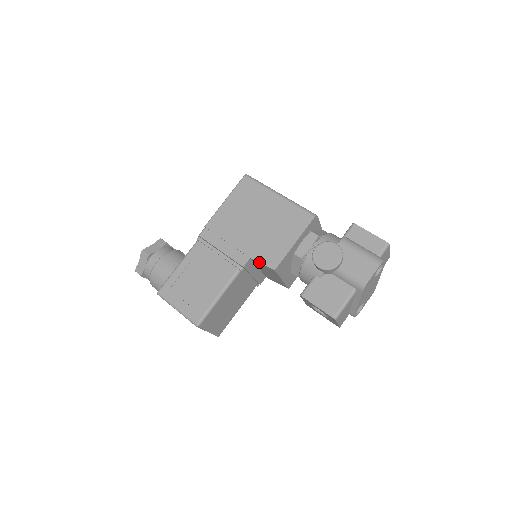
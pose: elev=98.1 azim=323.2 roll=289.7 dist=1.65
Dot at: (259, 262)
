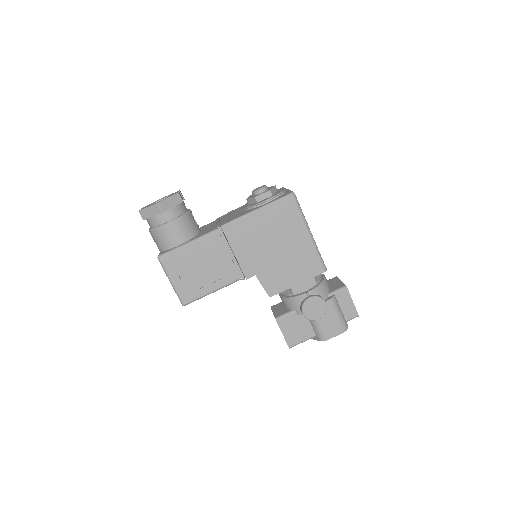
Dot at: (261, 284)
